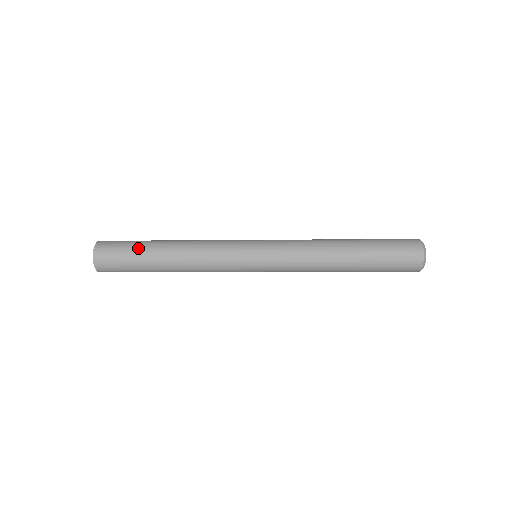
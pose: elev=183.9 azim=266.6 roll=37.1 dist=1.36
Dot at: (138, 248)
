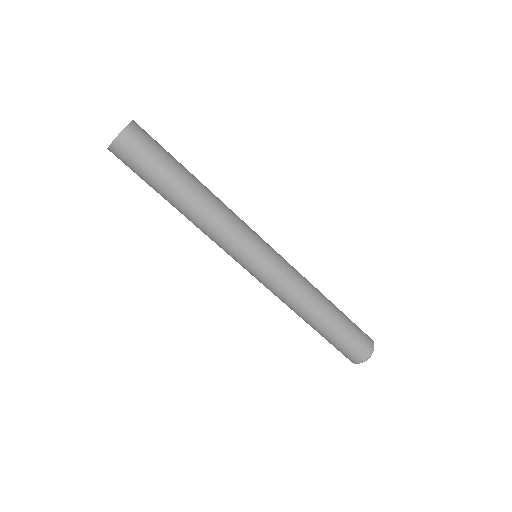
Dot at: (174, 159)
